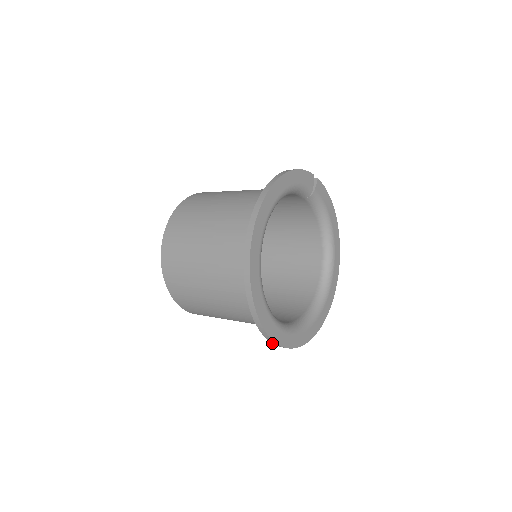
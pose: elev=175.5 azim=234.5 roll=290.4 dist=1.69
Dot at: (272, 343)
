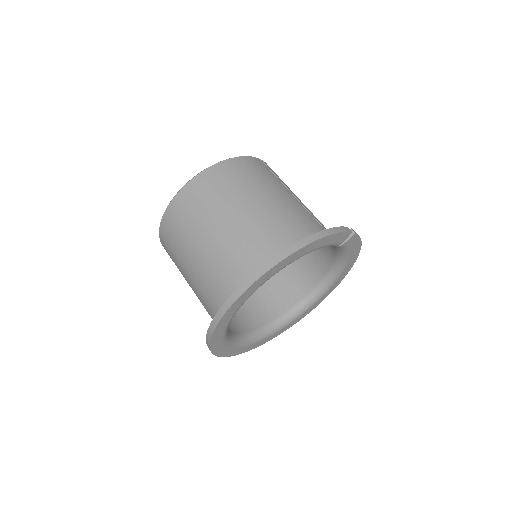
Dot at: occluded
